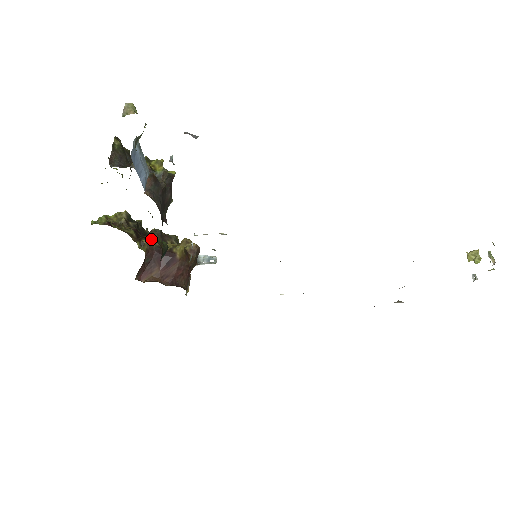
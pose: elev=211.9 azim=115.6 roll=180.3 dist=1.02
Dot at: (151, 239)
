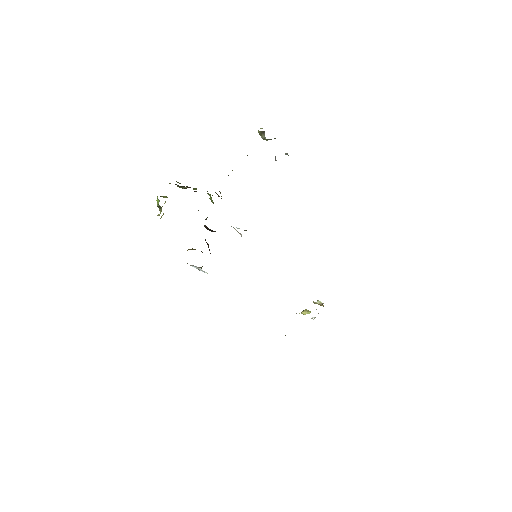
Dot at: occluded
